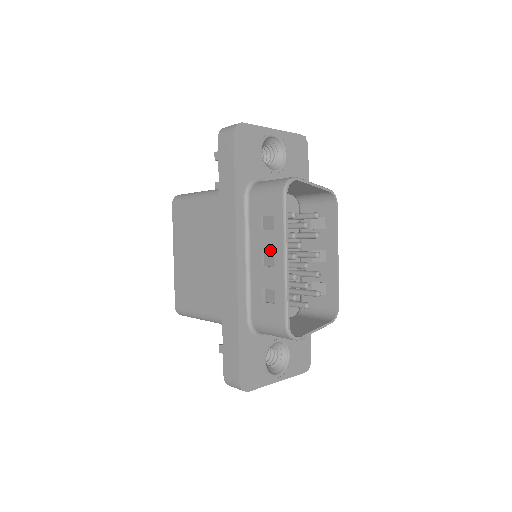
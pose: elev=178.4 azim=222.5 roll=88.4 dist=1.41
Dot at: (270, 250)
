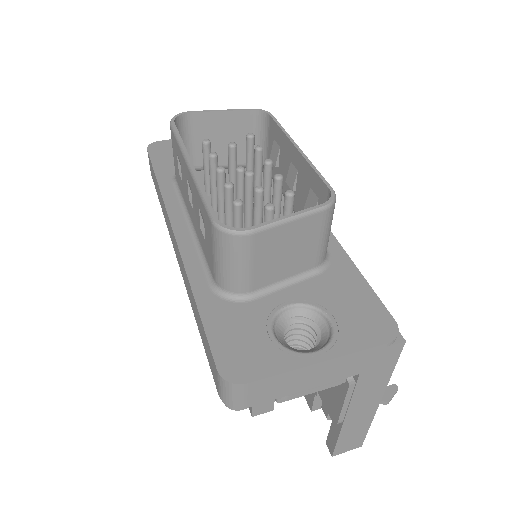
Dot at: (186, 183)
